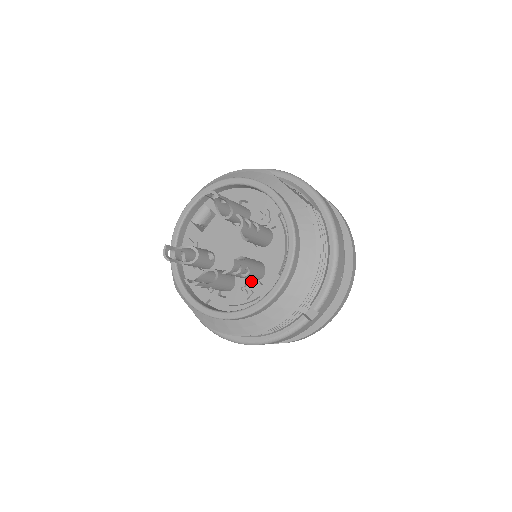
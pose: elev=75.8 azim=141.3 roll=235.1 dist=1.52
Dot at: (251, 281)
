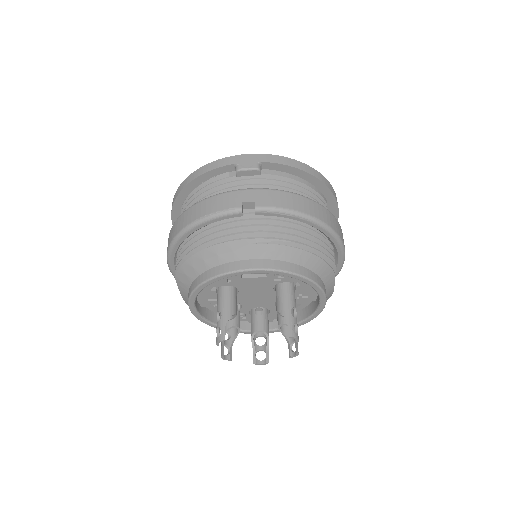
Dot at: (250, 310)
